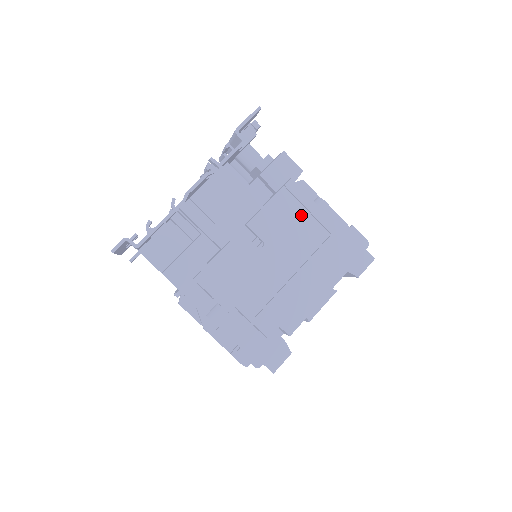
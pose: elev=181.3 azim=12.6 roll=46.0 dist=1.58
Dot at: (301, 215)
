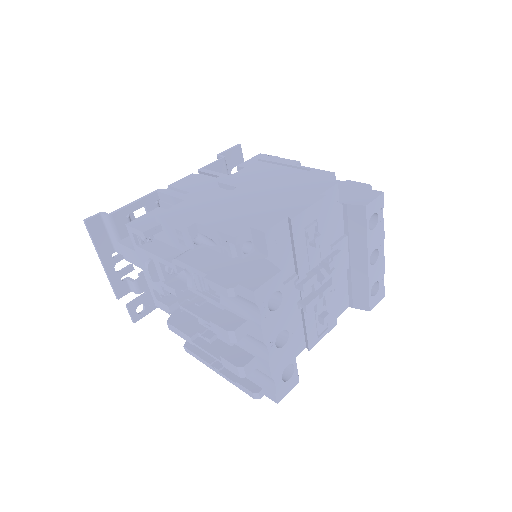
Dot at: (276, 169)
